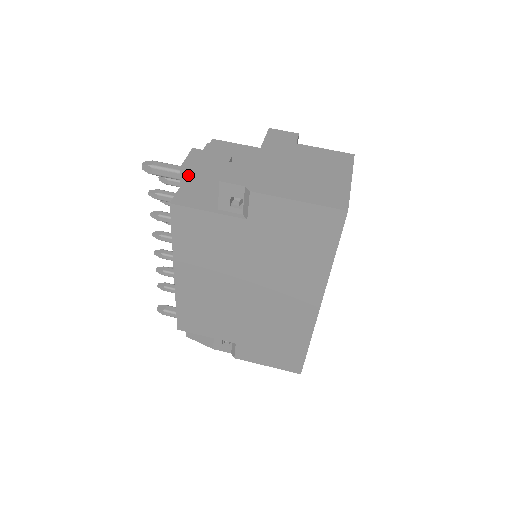
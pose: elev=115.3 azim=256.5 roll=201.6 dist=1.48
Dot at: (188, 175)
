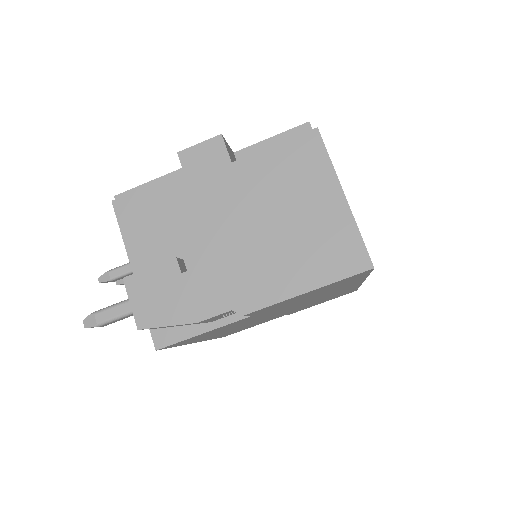
Dot at: occluded
